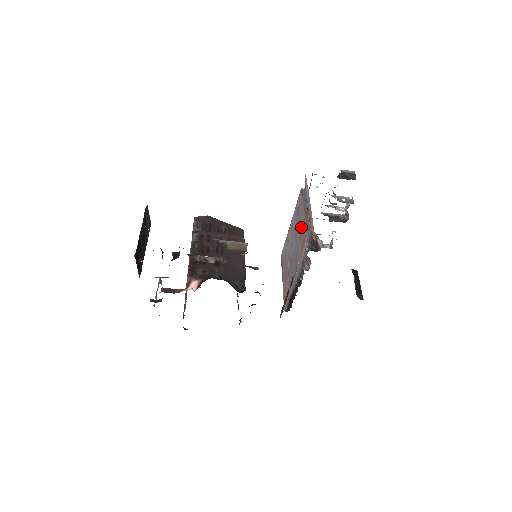
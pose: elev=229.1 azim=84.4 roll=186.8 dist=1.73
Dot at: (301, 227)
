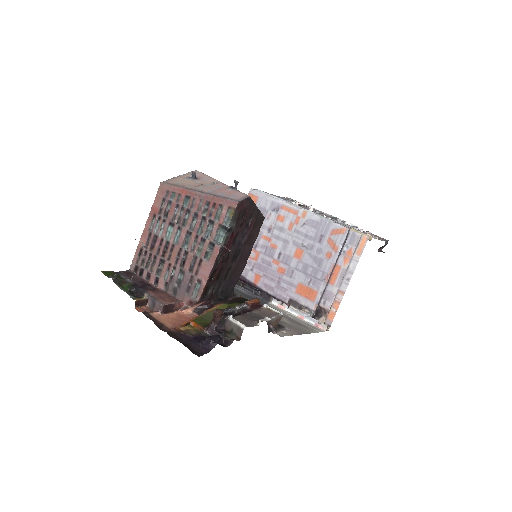
Dot at: (316, 270)
